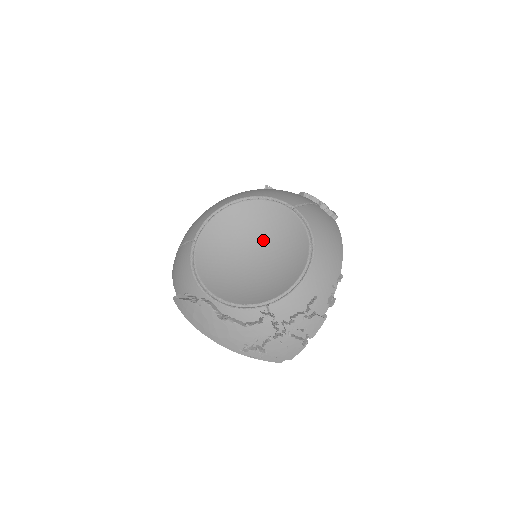
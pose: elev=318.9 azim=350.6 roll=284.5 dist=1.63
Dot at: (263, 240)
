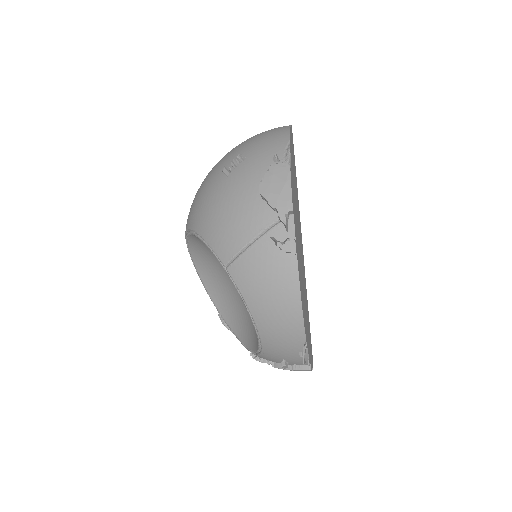
Dot at: occluded
